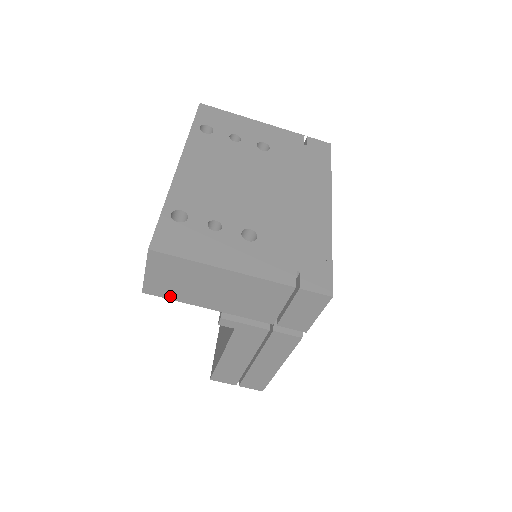
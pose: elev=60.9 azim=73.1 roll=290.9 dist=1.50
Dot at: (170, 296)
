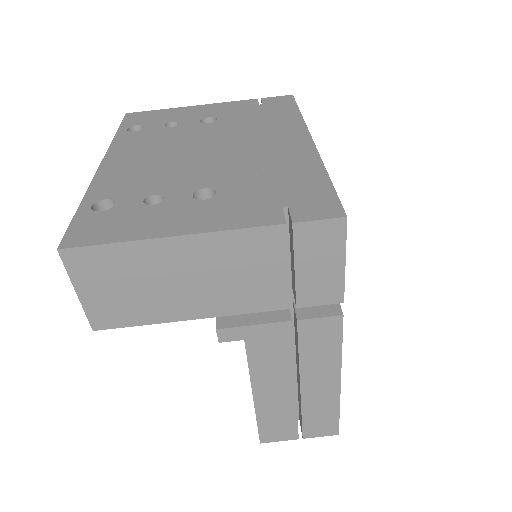
Dot at: (131, 320)
